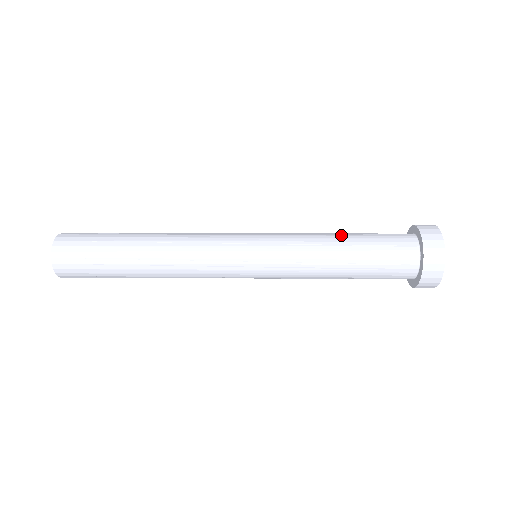
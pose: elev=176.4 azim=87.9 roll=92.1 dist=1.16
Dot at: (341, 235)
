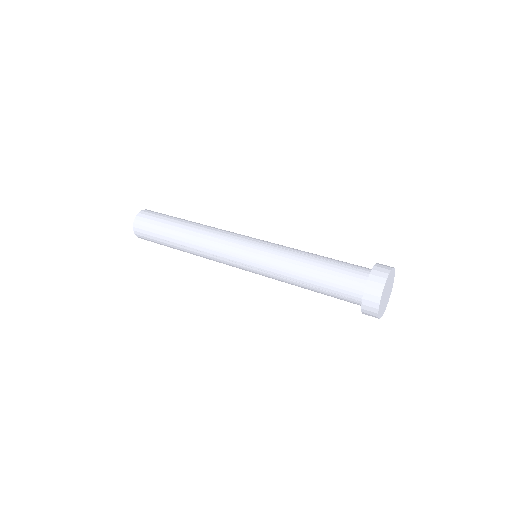
Dot at: (319, 255)
